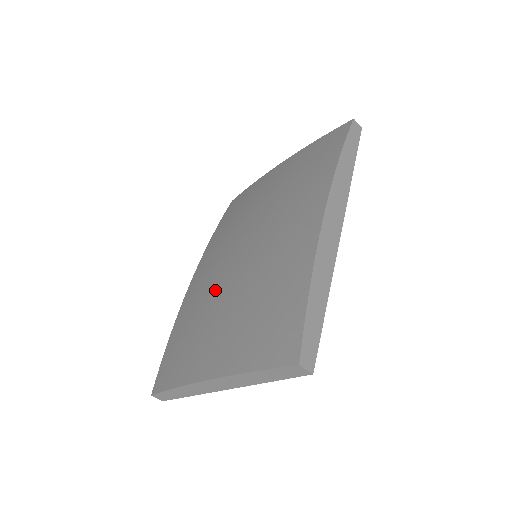
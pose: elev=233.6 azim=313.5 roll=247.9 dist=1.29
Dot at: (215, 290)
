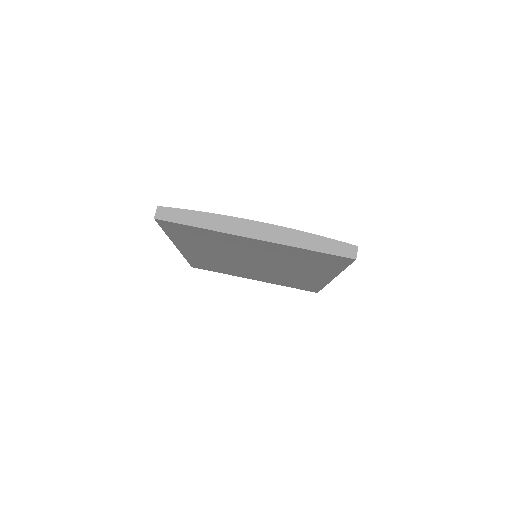
Dot at: occluded
